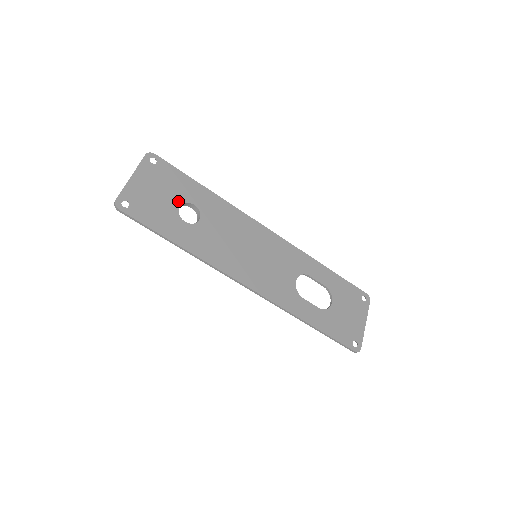
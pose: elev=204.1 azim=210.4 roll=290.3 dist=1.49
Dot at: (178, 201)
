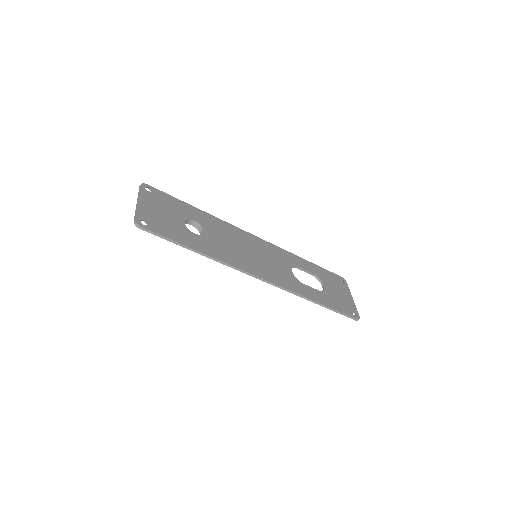
Dot at: (181, 218)
